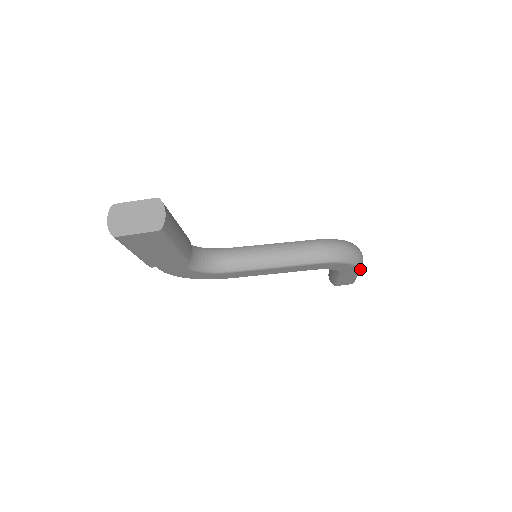
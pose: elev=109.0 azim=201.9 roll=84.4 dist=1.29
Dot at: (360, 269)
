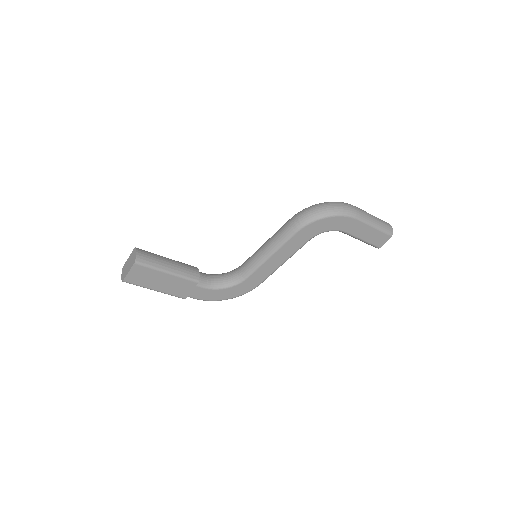
Dot at: (354, 217)
